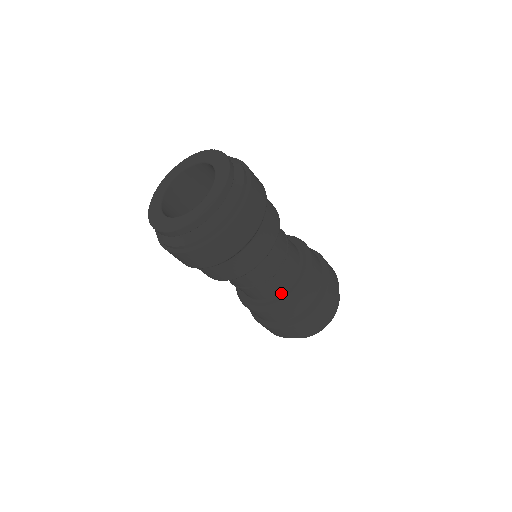
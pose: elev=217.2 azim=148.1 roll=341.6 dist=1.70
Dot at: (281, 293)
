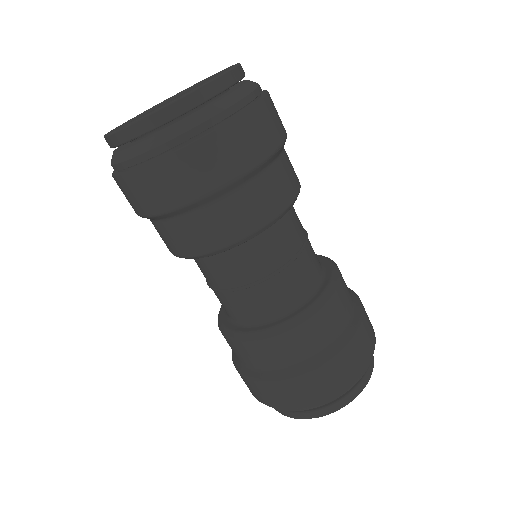
Dot at: (306, 297)
